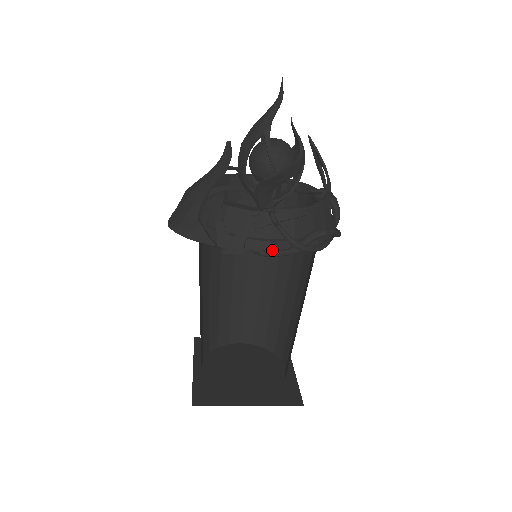
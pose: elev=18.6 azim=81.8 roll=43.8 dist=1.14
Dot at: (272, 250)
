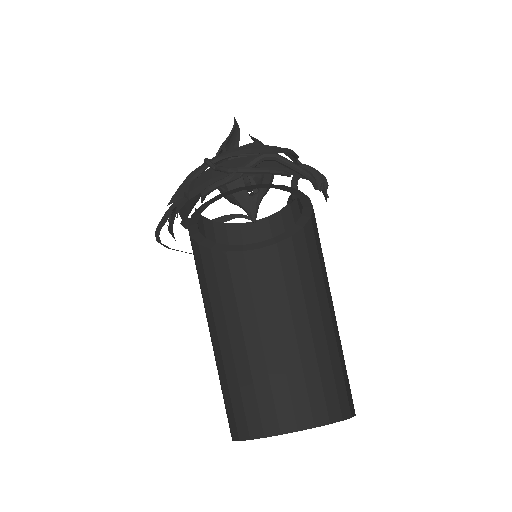
Dot at: (211, 185)
